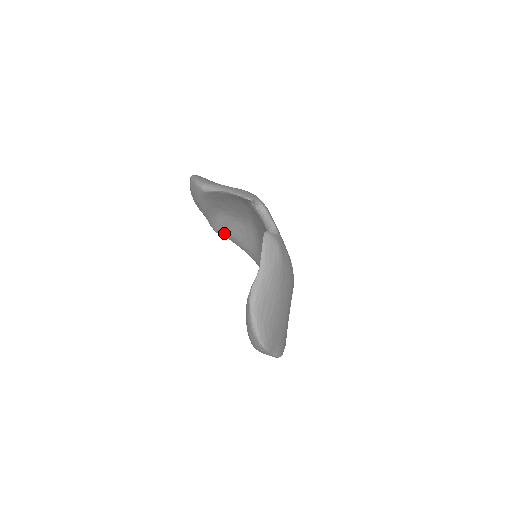
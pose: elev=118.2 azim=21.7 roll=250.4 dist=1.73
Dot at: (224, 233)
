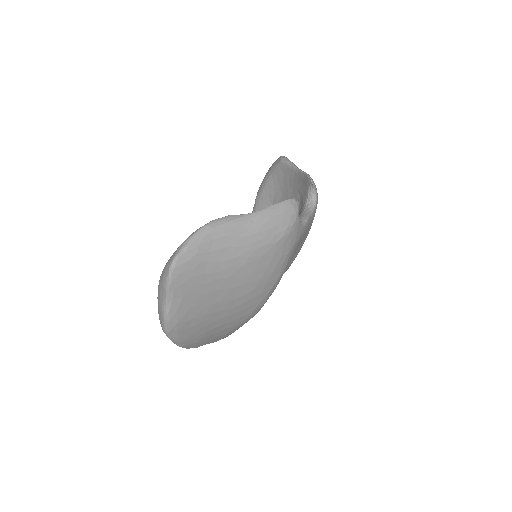
Dot at: occluded
